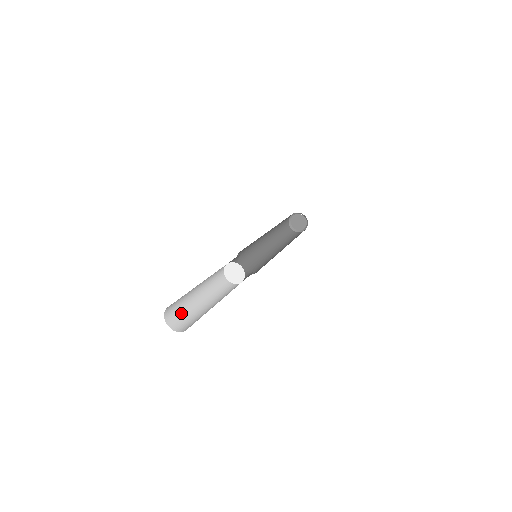
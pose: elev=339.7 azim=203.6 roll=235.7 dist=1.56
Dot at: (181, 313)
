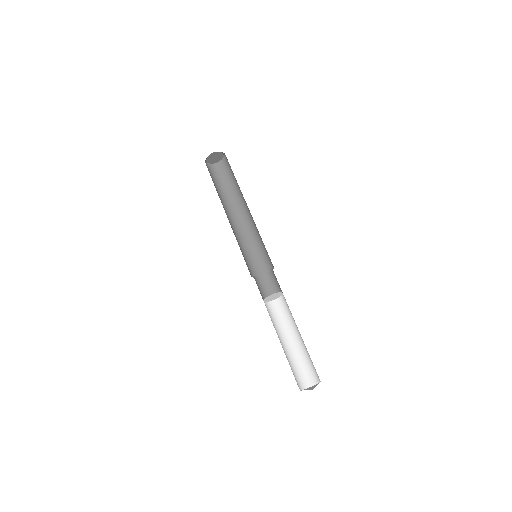
Dot at: (292, 371)
